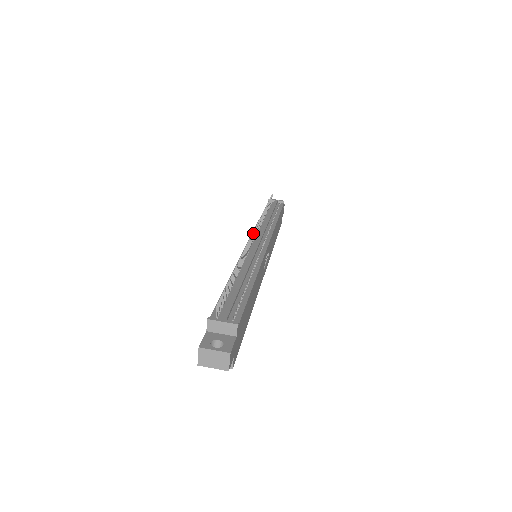
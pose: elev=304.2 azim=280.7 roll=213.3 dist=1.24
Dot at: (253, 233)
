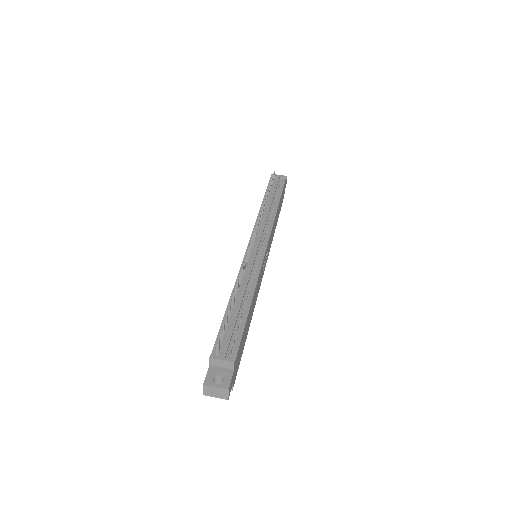
Dot at: (252, 238)
